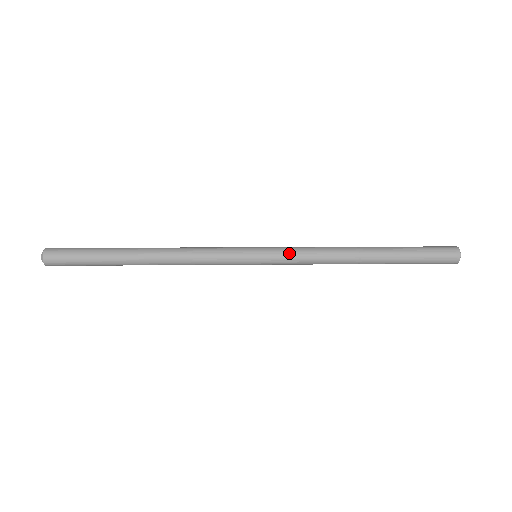
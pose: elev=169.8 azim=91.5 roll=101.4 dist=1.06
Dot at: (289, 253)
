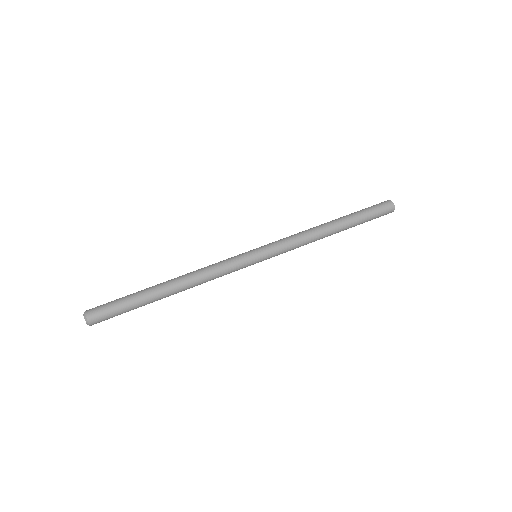
Dot at: (282, 253)
